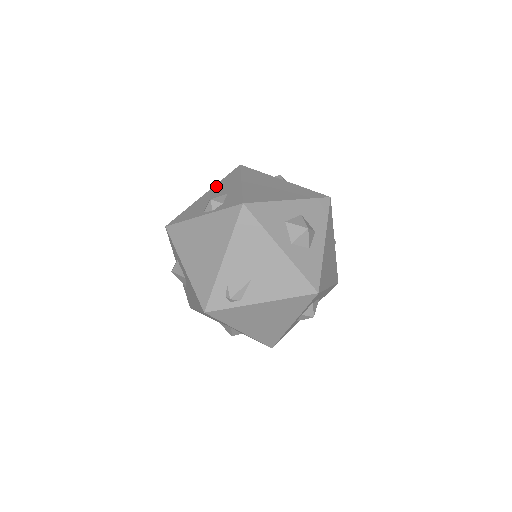
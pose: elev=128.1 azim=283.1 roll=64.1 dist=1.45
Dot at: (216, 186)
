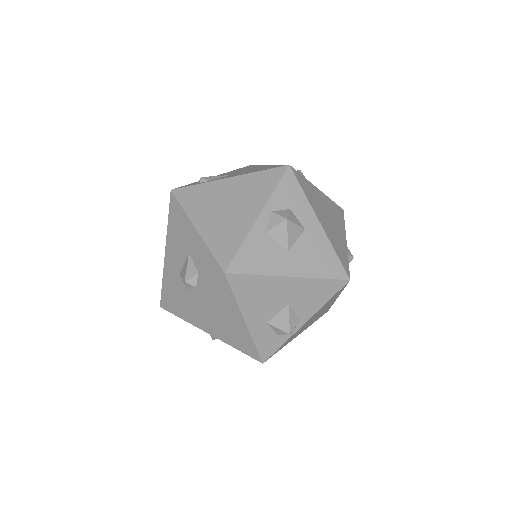
Dot at: occluded
